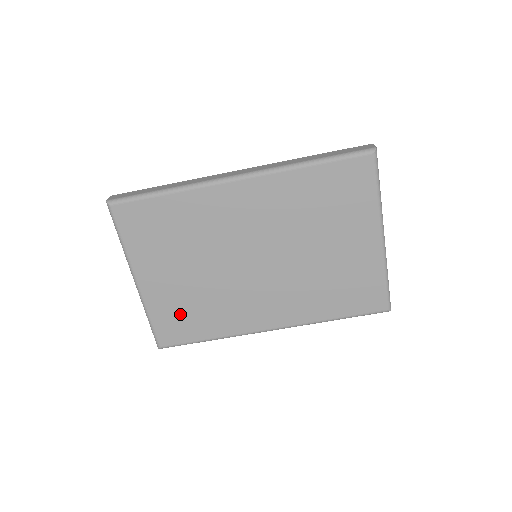
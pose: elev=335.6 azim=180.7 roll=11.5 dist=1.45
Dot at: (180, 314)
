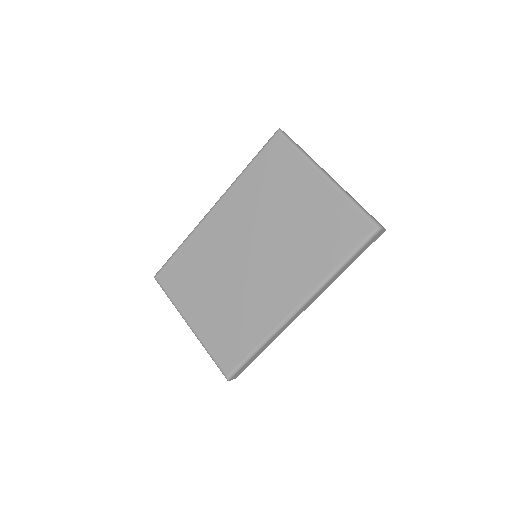
Dot at: (226, 335)
